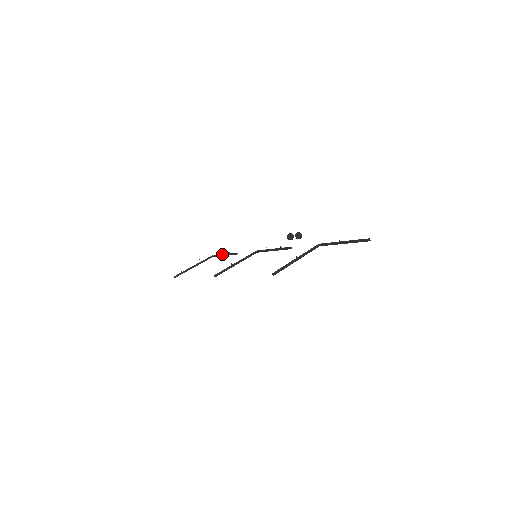
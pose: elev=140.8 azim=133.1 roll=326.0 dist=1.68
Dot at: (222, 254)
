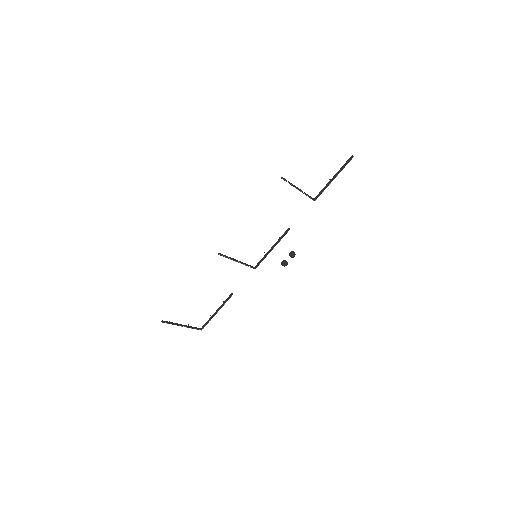
Dot at: (214, 314)
